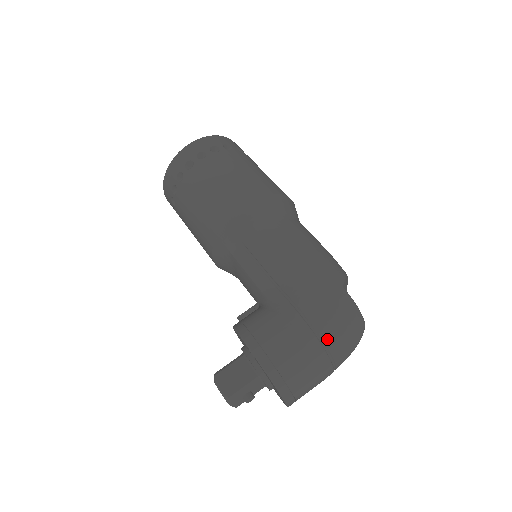
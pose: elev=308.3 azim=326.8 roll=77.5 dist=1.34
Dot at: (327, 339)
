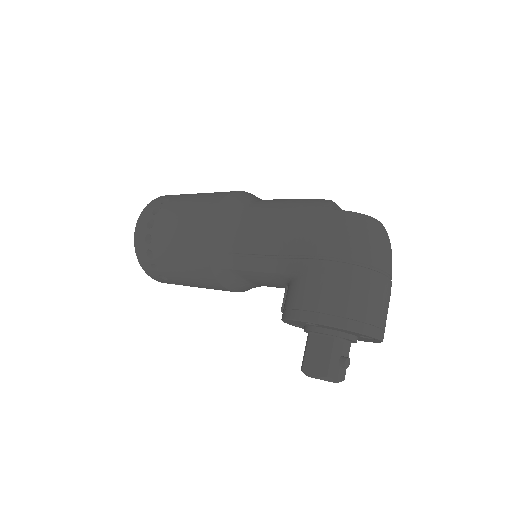
Dot at: (357, 257)
